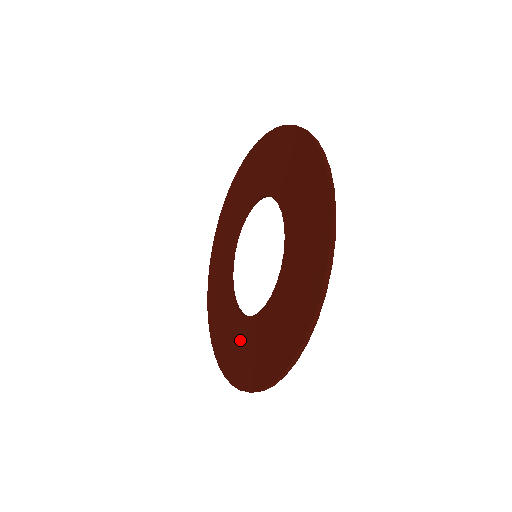
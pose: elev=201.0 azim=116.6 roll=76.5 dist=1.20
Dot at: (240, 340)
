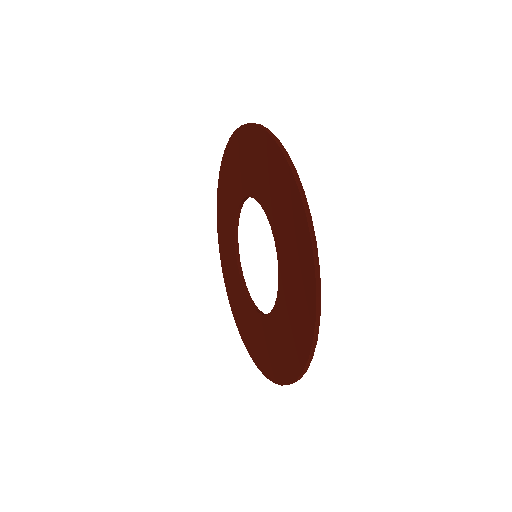
Dot at: (249, 321)
